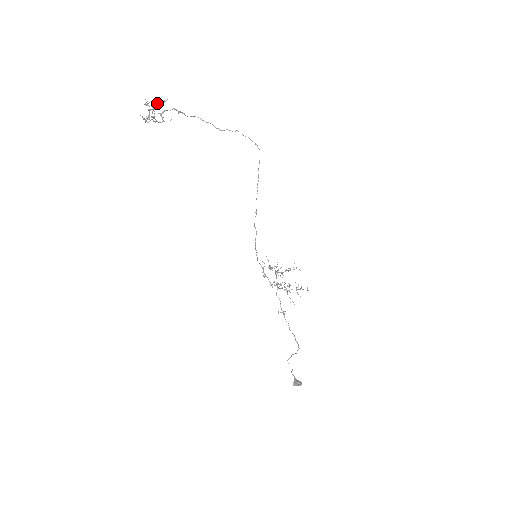
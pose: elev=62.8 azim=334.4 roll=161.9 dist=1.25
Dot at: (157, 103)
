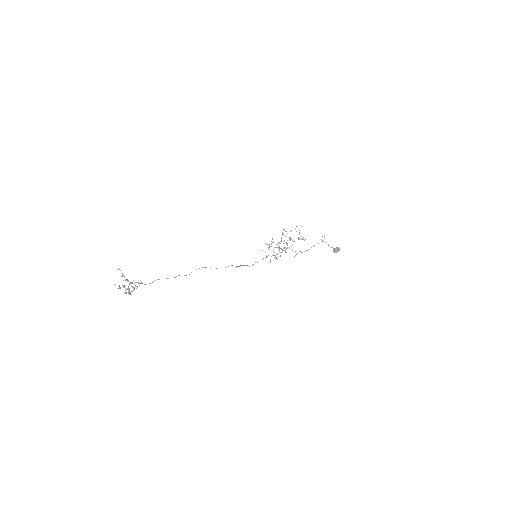
Dot at: (125, 290)
